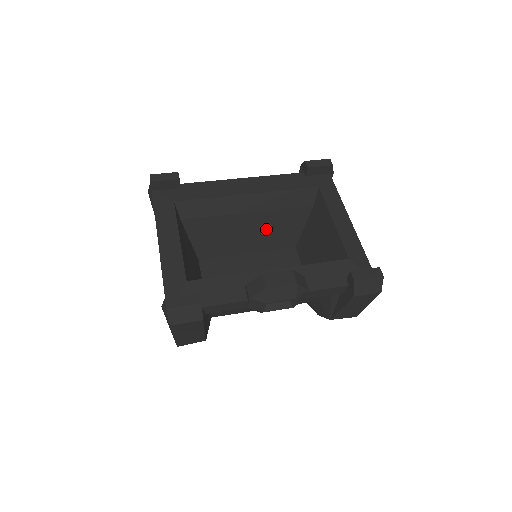
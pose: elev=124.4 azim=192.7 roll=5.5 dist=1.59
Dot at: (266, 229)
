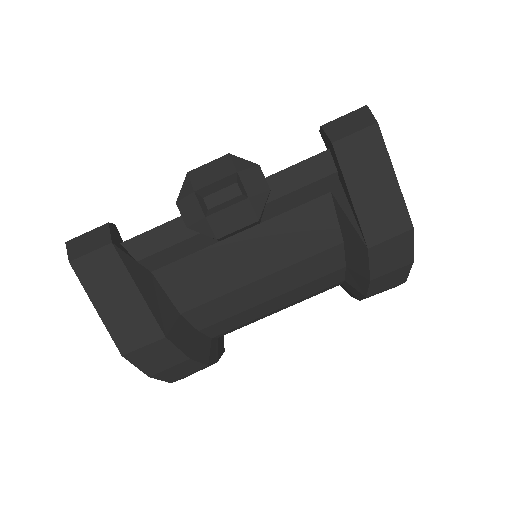
Dot at: occluded
